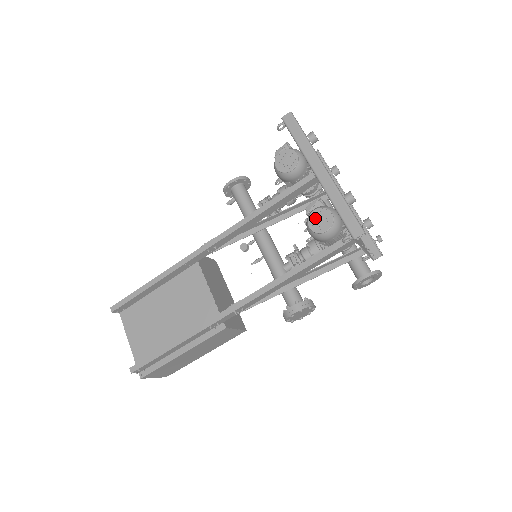
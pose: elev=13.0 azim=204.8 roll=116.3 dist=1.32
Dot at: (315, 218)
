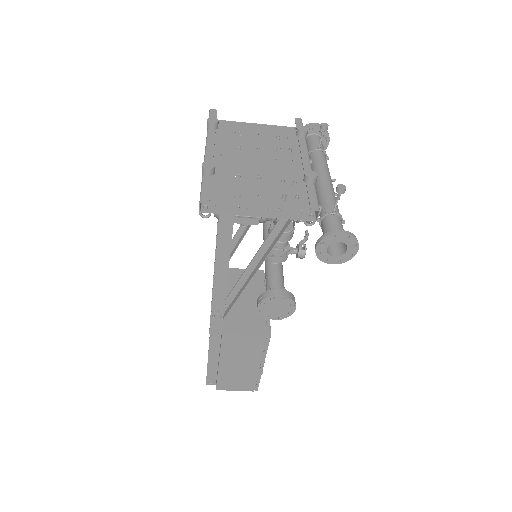
Dot at: occluded
